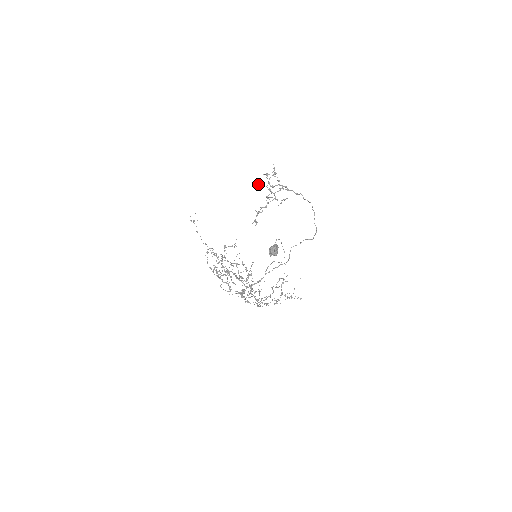
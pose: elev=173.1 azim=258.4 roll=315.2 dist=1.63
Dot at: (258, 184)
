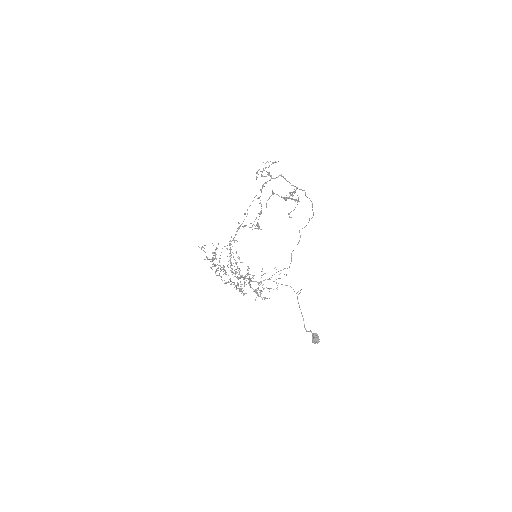
Dot at: occluded
